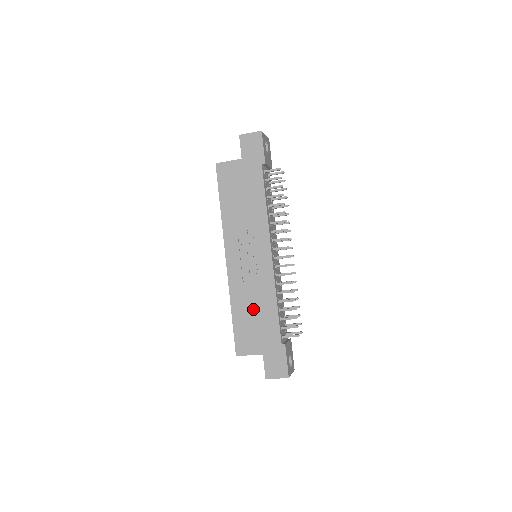
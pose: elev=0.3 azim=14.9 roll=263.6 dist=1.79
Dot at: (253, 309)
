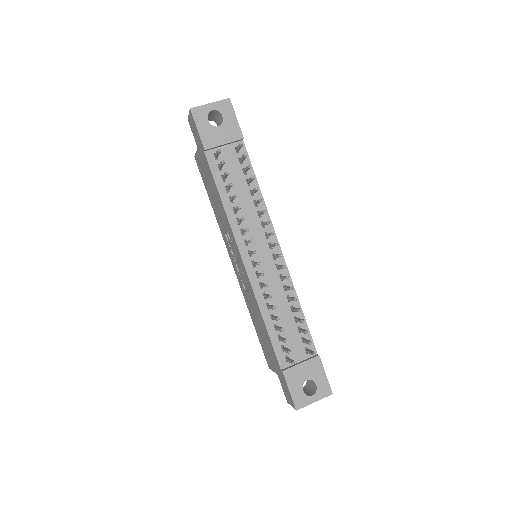
Dot at: (258, 322)
